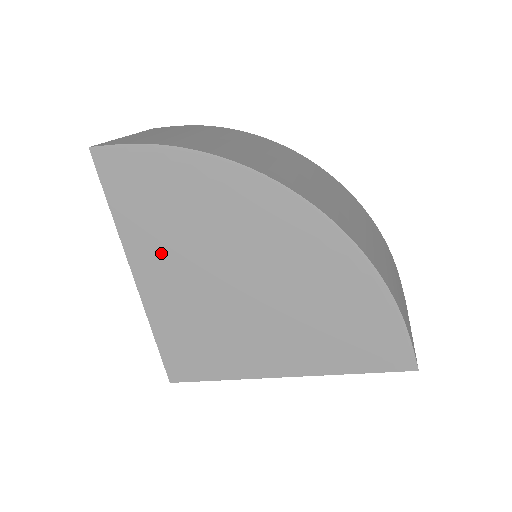
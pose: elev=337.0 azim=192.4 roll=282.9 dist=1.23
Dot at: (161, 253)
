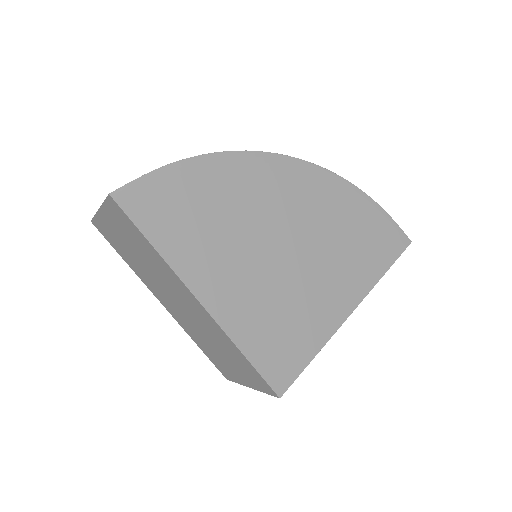
Dot at: (214, 261)
